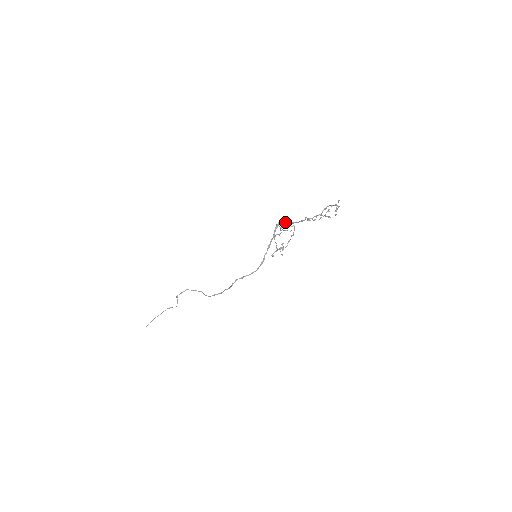
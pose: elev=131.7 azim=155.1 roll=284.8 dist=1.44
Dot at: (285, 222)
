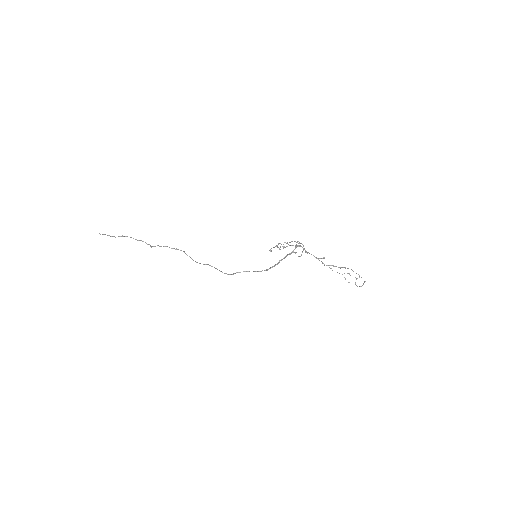
Dot at: (296, 246)
